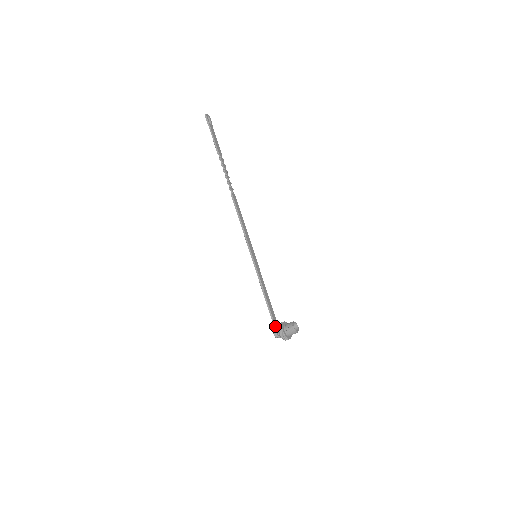
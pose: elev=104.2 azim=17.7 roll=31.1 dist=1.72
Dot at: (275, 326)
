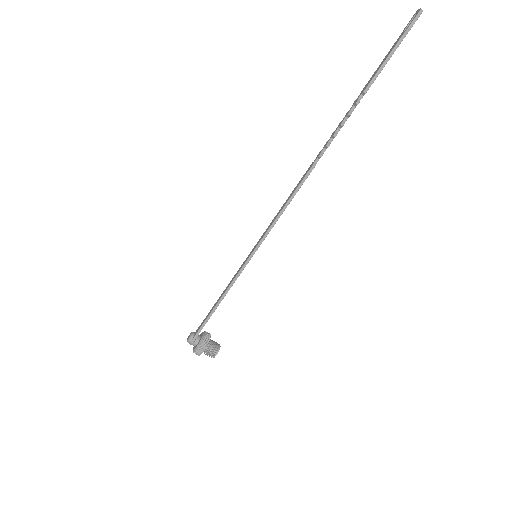
Dot at: (198, 334)
